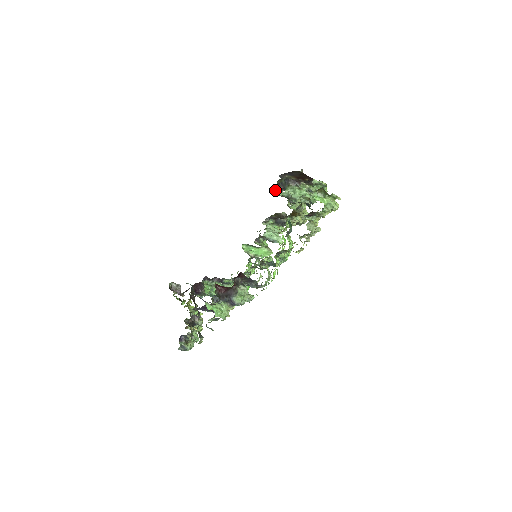
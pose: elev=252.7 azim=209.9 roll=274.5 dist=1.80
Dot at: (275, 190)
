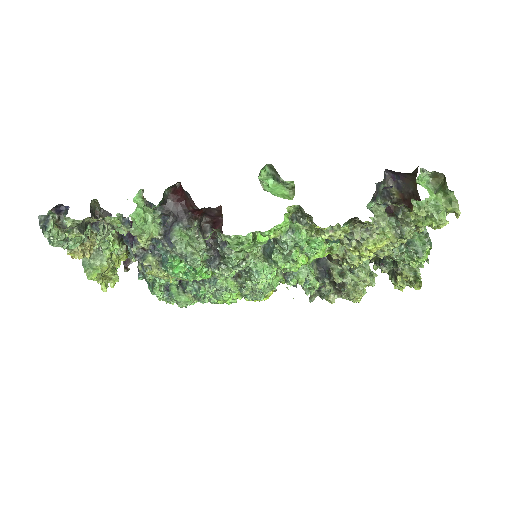
Dot at: occluded
